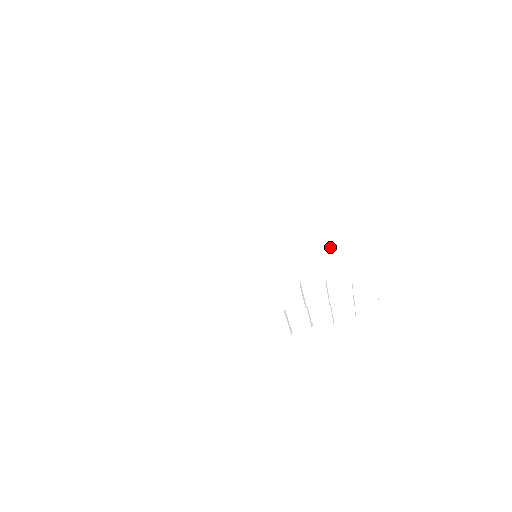
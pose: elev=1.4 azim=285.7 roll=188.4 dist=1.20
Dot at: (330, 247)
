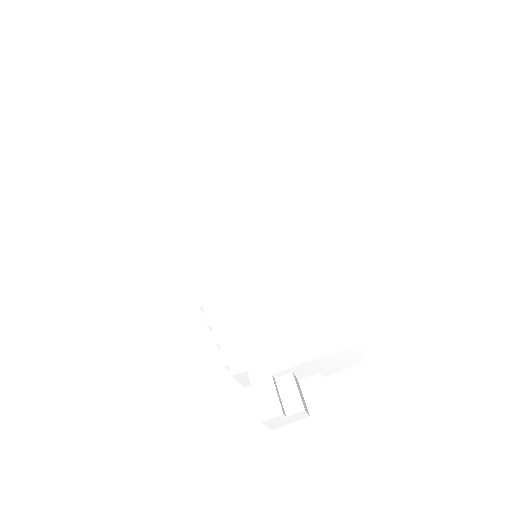
Dot at: (245, 314)
